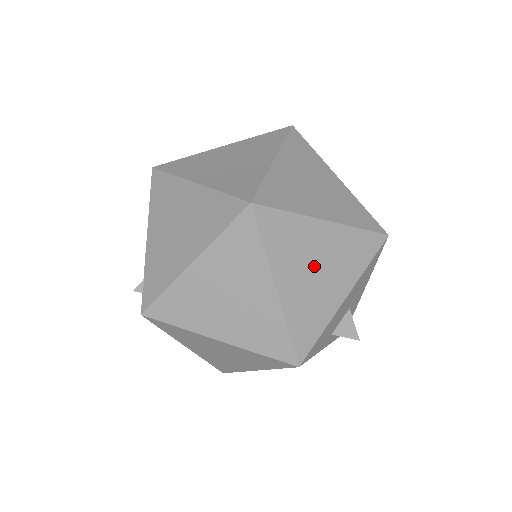
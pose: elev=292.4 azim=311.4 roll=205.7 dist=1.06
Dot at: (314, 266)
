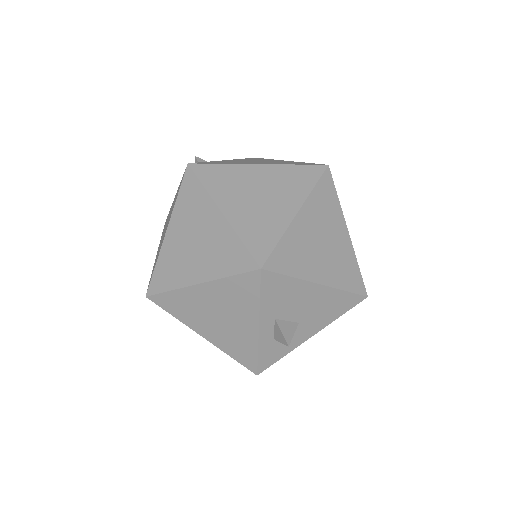
Dot at: (323, 238)
